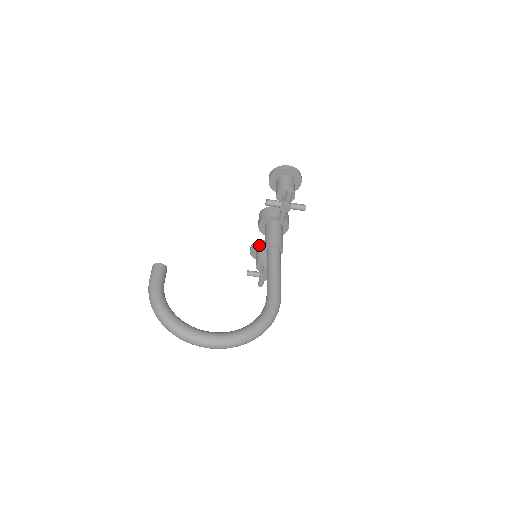
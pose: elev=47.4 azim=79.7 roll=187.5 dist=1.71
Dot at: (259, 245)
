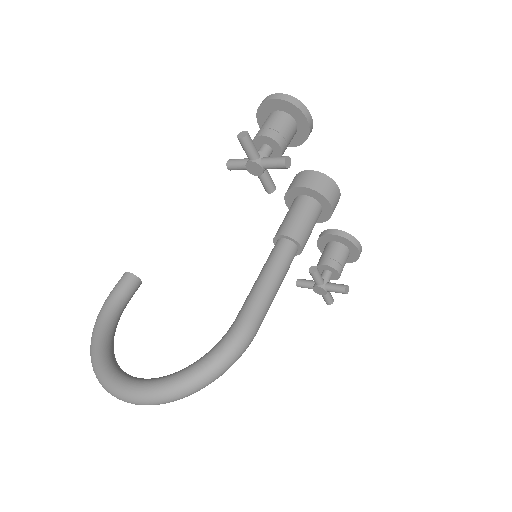
Dot at: (323, 238)
